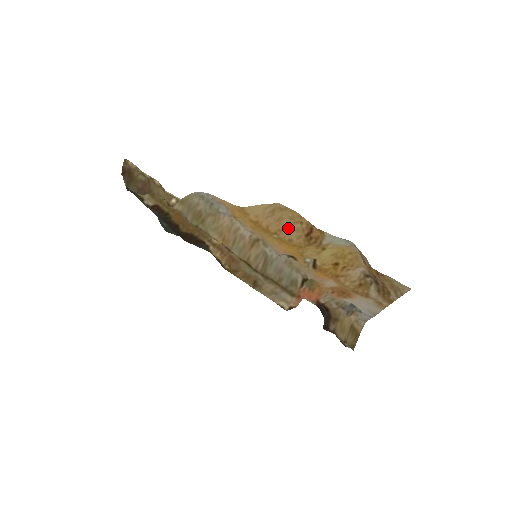
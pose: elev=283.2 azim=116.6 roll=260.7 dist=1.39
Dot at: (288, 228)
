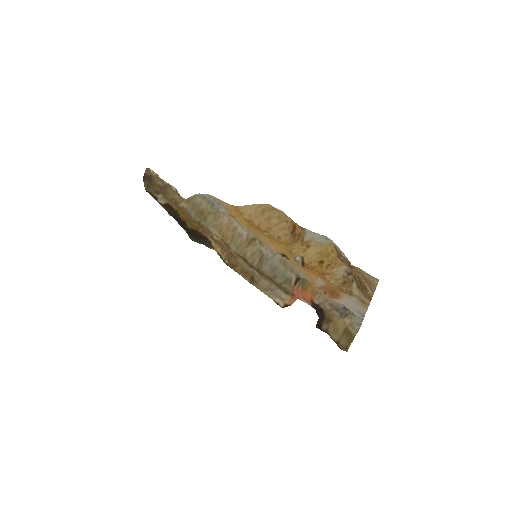
Dot at: (276, 226)
